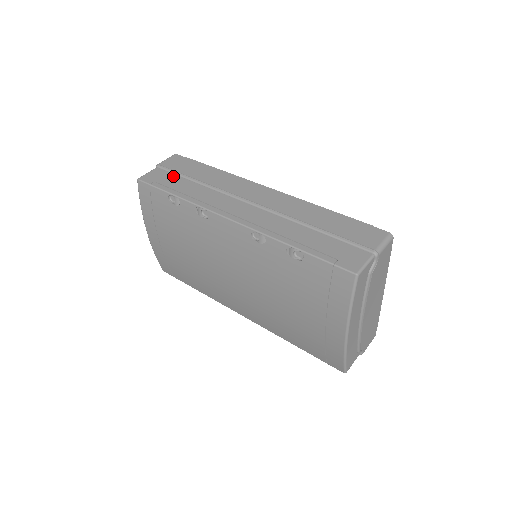
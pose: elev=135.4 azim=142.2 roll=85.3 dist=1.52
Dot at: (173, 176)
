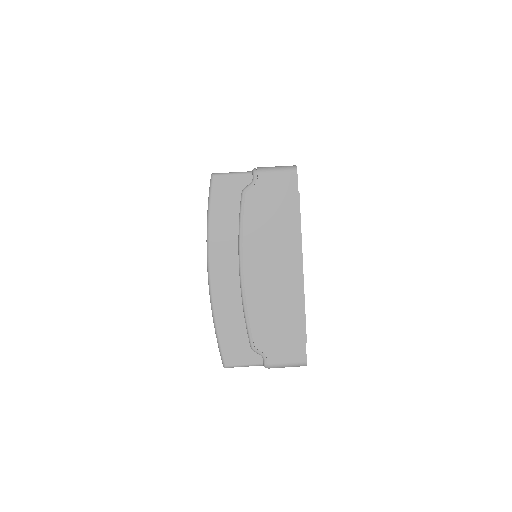
Dot at: occluded
